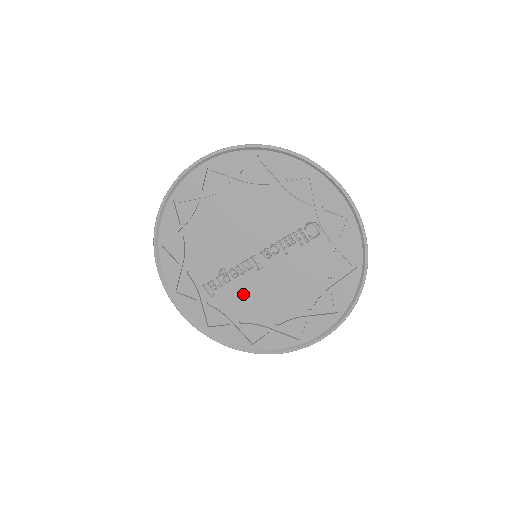
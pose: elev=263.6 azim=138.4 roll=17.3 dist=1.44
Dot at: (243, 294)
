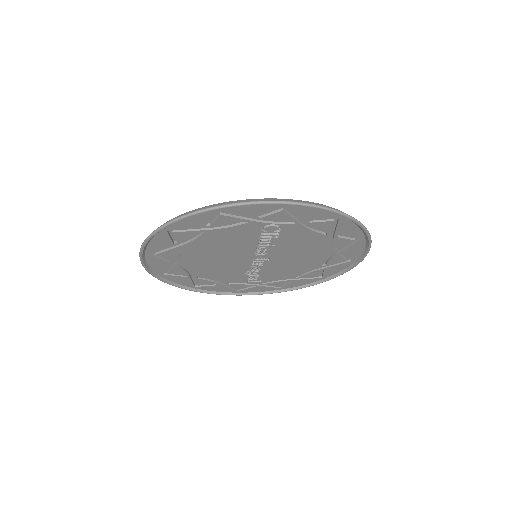
Dot at: (278, 271)
